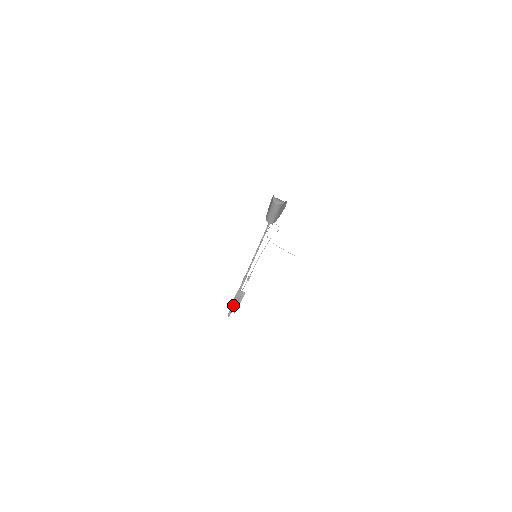
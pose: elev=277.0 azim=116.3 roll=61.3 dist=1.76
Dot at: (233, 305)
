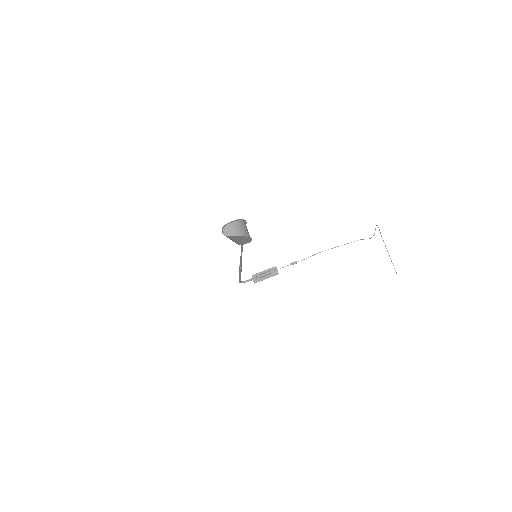
Dot at: (239, 278)
